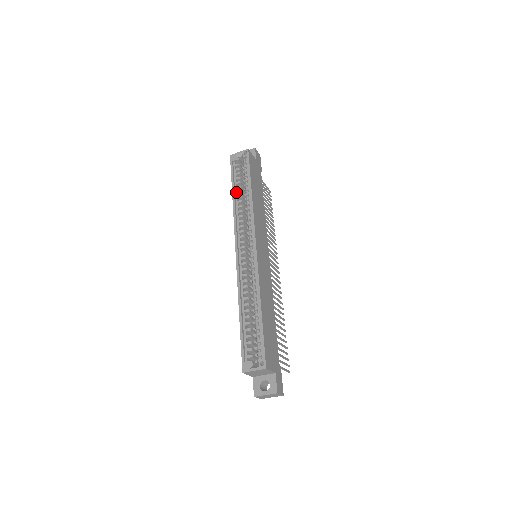
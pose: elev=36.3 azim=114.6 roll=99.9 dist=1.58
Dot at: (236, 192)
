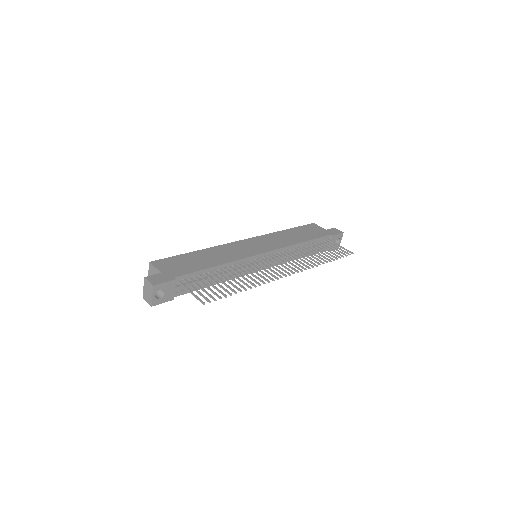
Dot at: occluded
